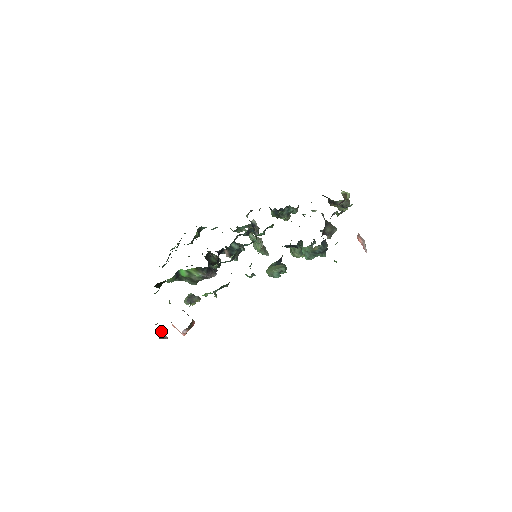
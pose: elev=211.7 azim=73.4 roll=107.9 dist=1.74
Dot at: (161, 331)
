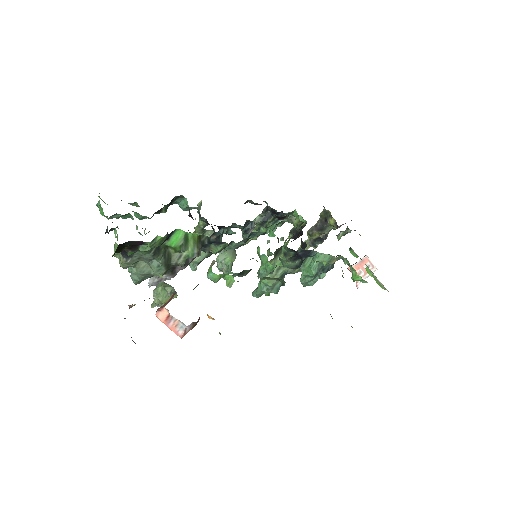
Dot at: occluded
